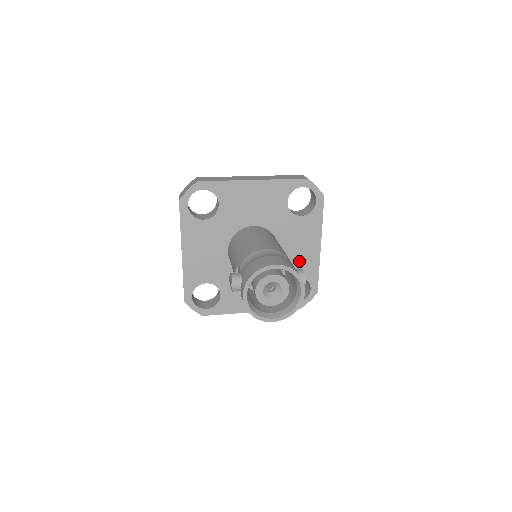
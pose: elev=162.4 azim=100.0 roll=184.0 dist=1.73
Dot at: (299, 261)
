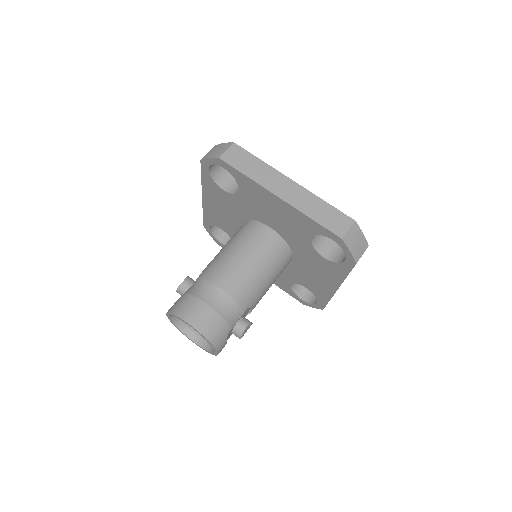
Dot at: (311, 281)
